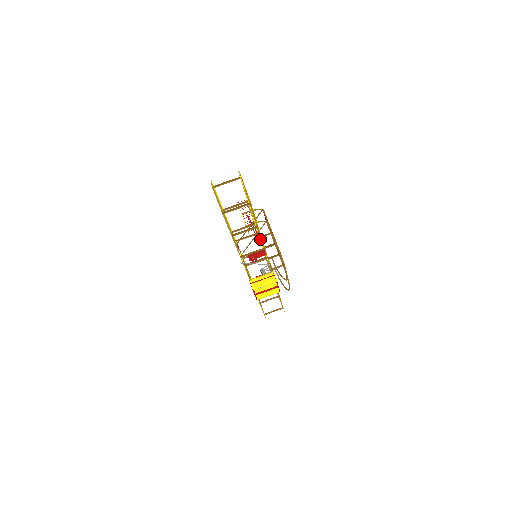
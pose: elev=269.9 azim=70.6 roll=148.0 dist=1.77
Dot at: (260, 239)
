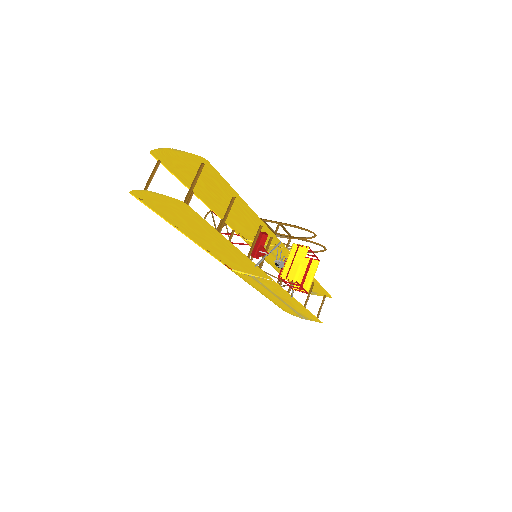
Dot at: occluded
